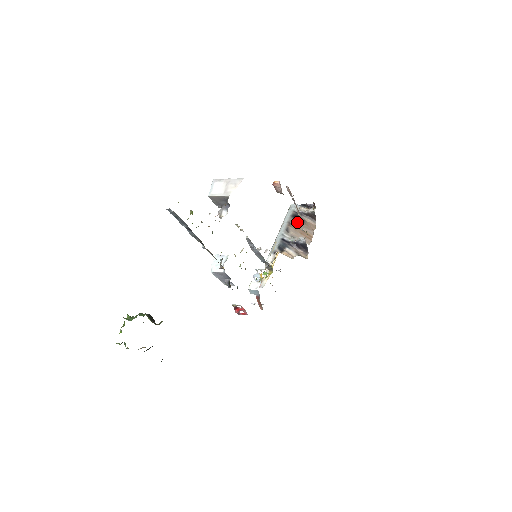
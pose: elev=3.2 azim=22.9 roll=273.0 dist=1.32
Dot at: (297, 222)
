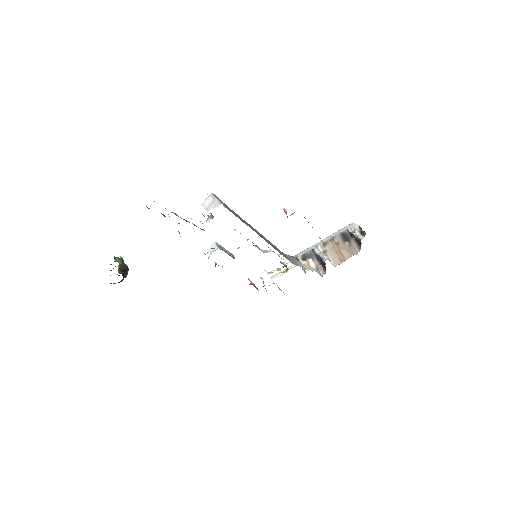
Dot at: (342, 241)
